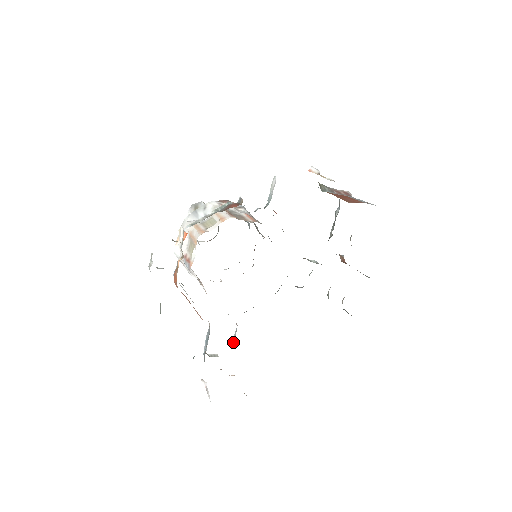
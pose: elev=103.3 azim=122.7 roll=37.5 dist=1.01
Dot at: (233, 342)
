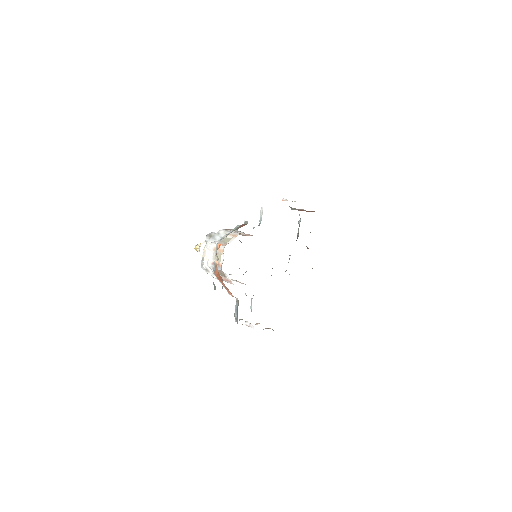
Dot at: (251, 310)
